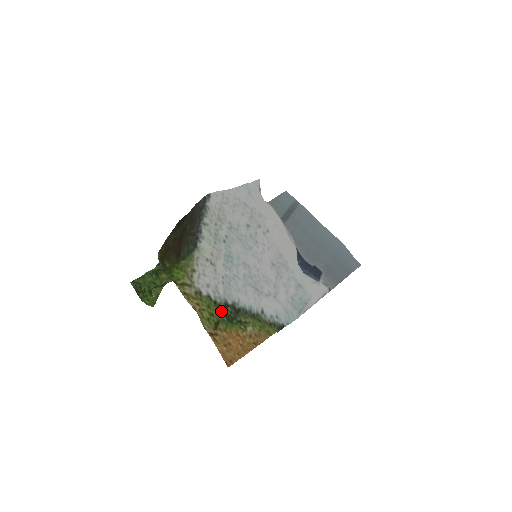
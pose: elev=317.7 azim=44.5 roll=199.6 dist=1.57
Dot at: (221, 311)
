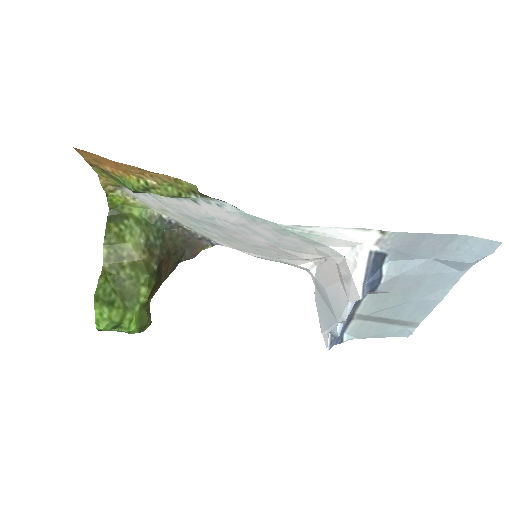
Dot at: occluded
